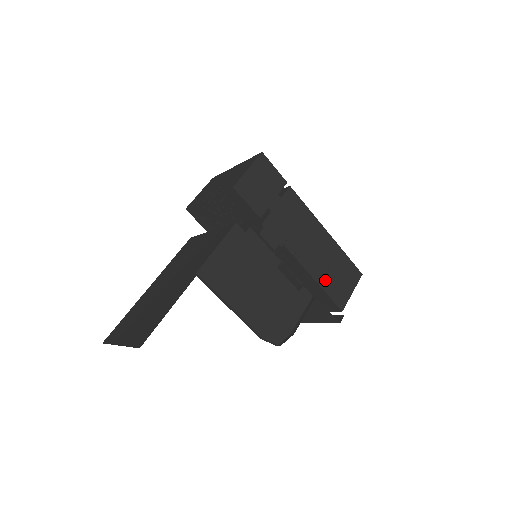
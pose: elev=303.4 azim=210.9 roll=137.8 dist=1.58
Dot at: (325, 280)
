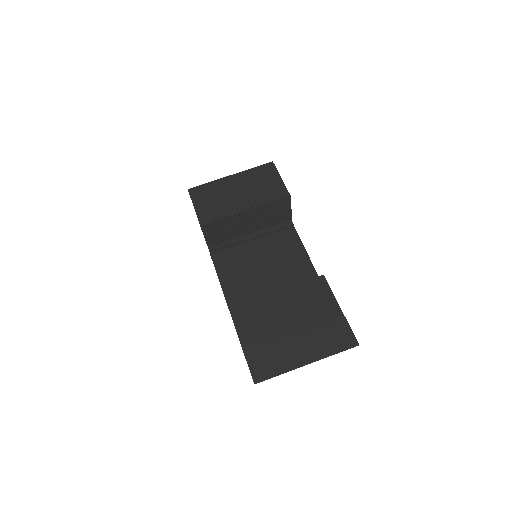
Dot at: occluded
